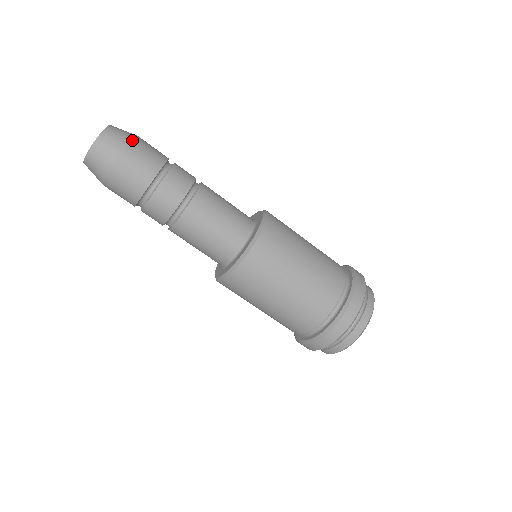
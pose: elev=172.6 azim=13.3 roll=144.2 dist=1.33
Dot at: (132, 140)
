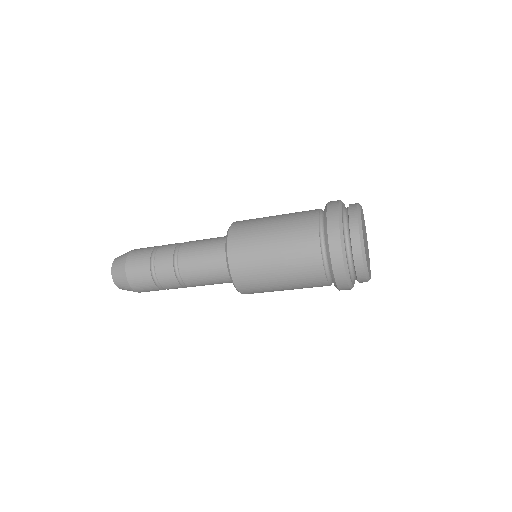
Dot at: (130, 251)
